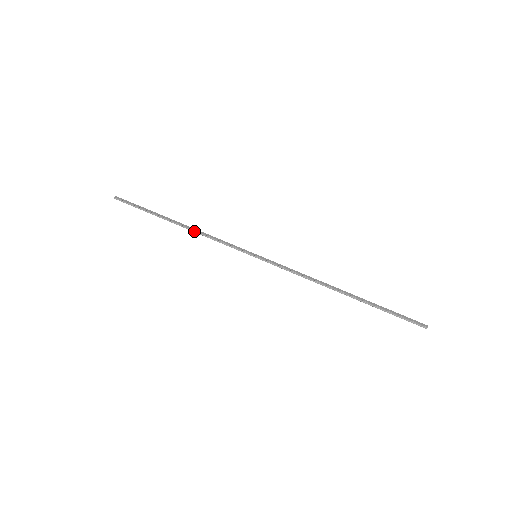
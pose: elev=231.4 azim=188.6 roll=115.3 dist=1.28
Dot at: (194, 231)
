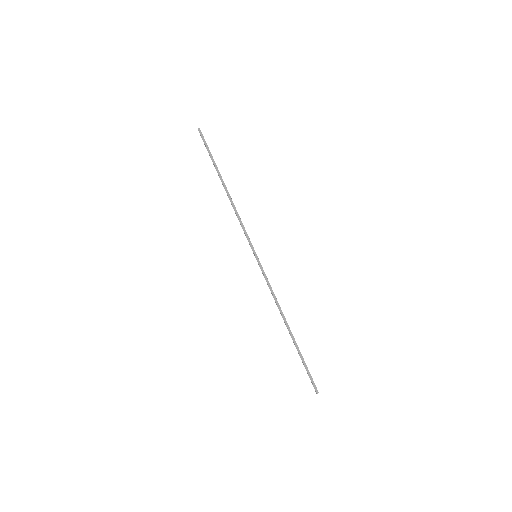
Dot at: (231, 203)
